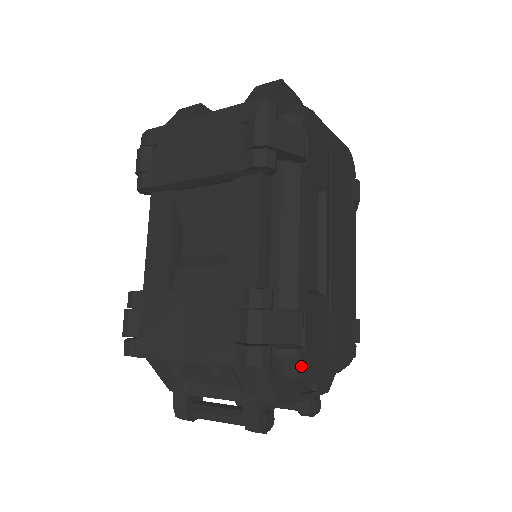
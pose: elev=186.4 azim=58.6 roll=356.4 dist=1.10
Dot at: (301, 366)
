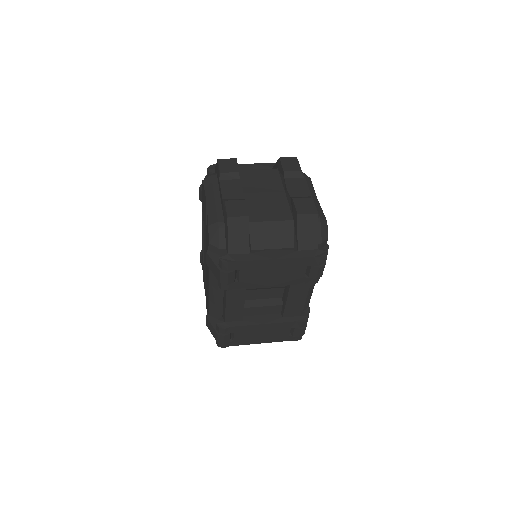
Dot at: occluded
